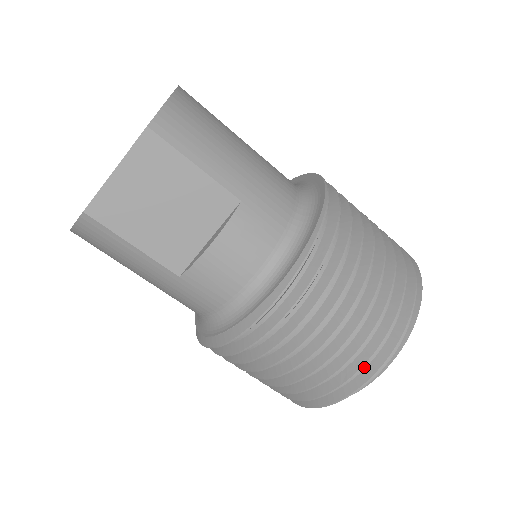
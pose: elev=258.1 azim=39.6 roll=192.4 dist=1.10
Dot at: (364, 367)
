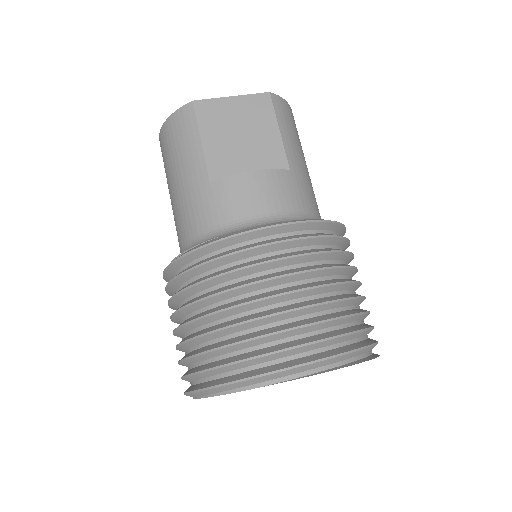
Dot at: (294, 357)
